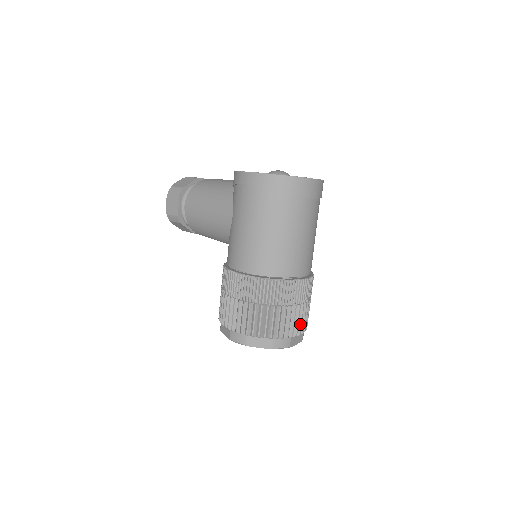
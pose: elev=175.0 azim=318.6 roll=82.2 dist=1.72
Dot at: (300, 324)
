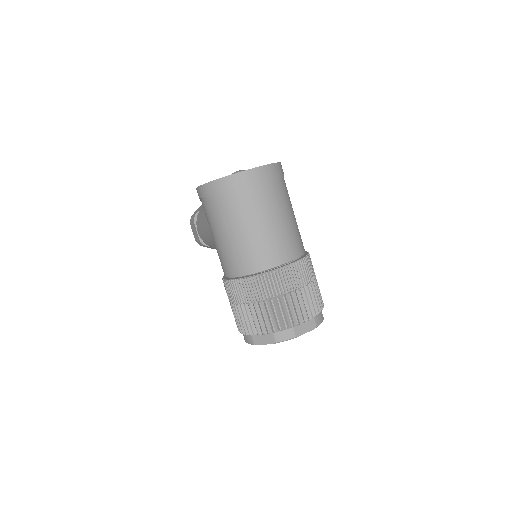
Dot at: (299, 312)
